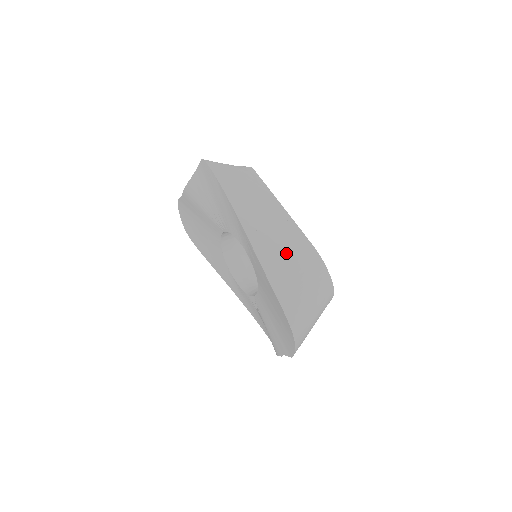
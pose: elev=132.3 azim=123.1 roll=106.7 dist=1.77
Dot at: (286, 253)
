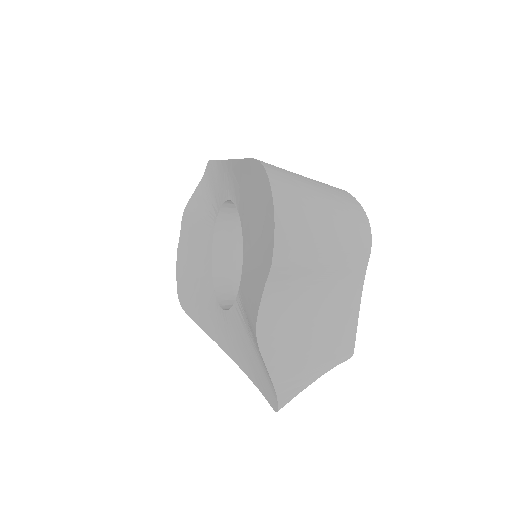
Dot at: occluded
